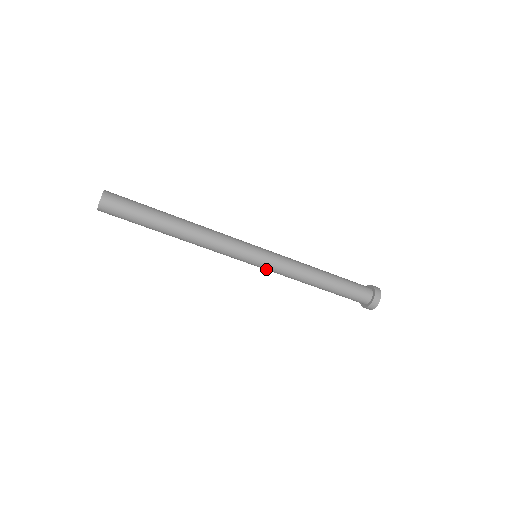
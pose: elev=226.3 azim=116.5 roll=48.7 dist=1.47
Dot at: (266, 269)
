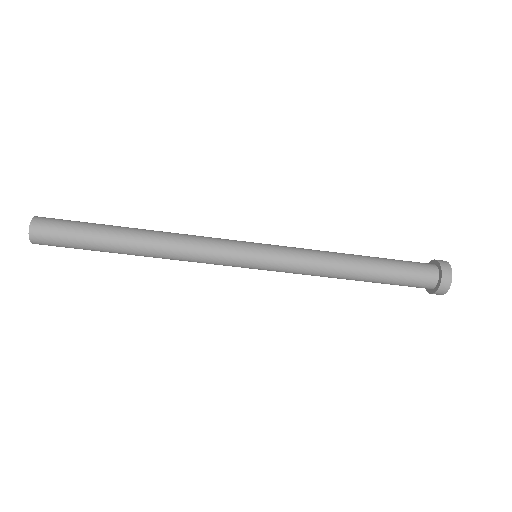
Dot at: occluded
